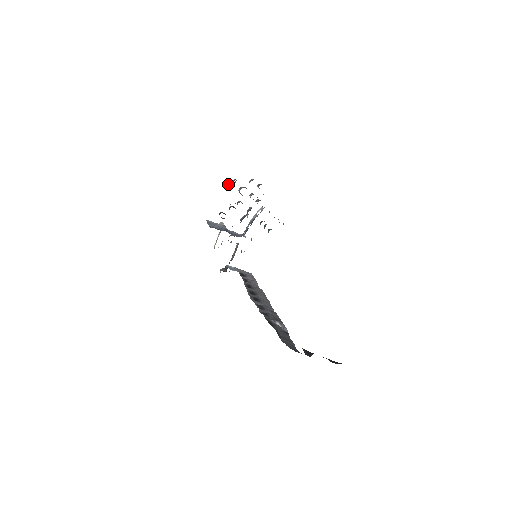
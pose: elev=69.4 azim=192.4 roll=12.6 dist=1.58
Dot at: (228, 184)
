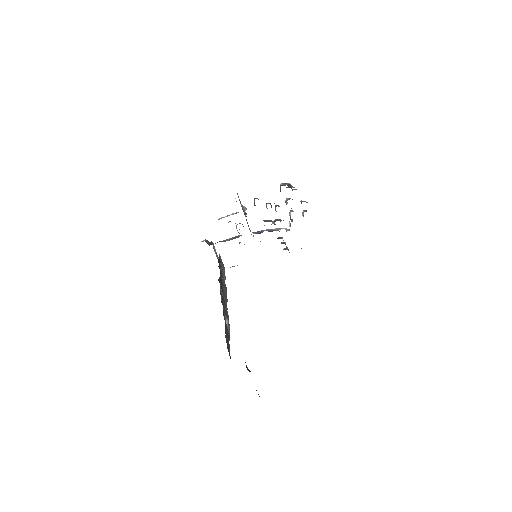
Dot at: (288, 185)
